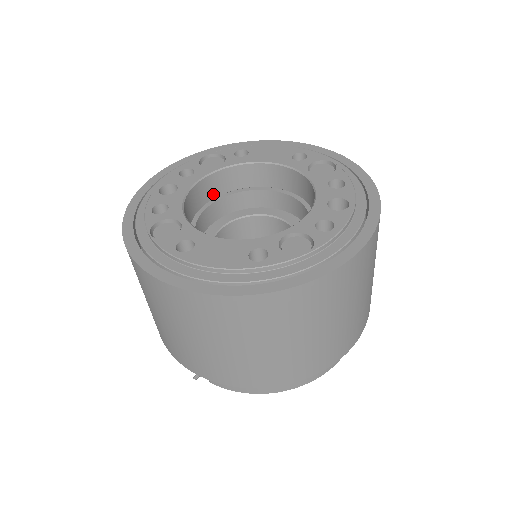
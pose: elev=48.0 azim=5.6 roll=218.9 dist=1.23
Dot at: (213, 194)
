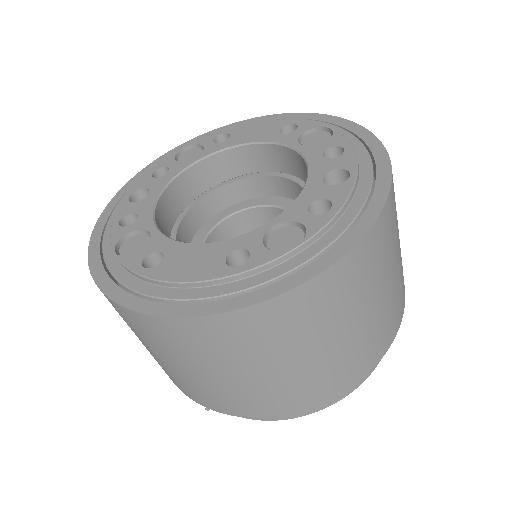
Dot at: (196, 192)
